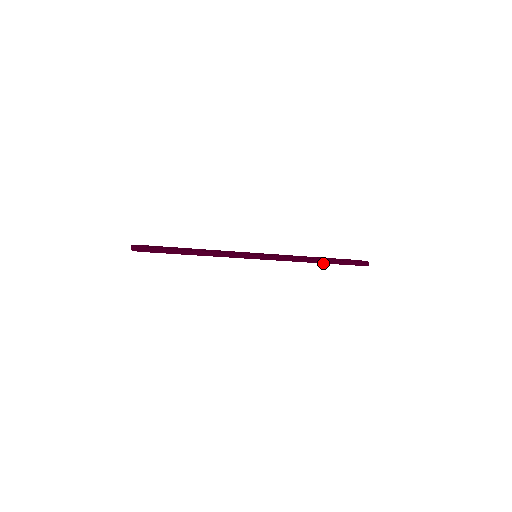
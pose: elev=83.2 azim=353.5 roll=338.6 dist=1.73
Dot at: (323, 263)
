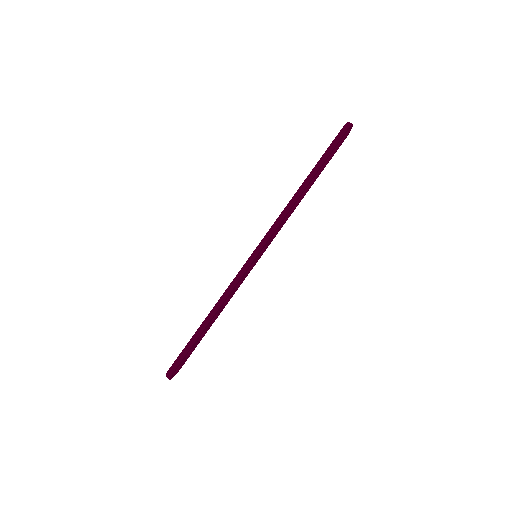
Dot at: (309, 182)
